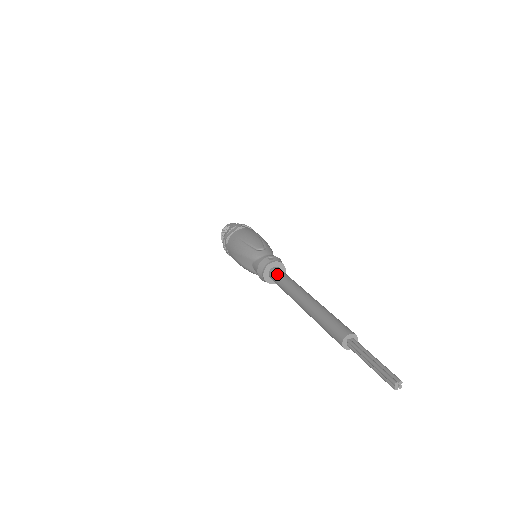
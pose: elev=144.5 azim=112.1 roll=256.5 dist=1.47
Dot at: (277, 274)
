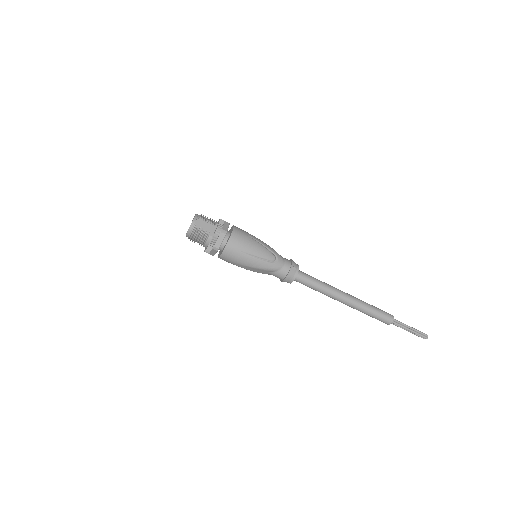
Dot at: (307, 281)
